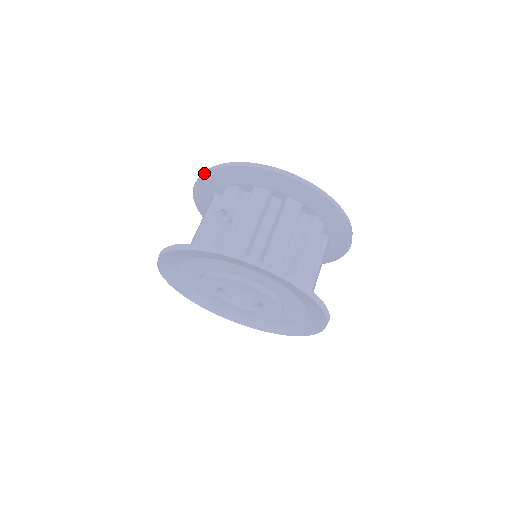
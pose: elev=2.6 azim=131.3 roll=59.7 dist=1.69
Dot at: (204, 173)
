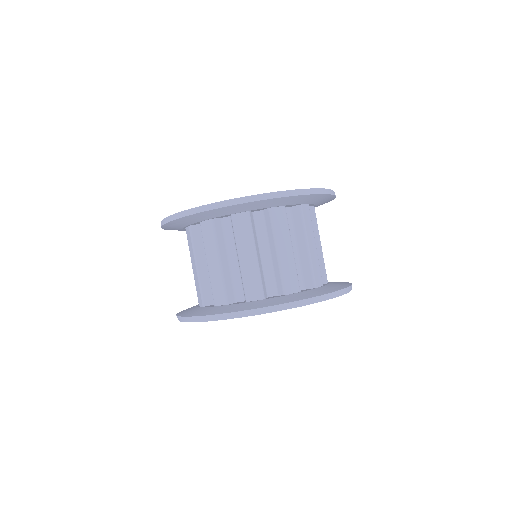
Dot at: occluded
